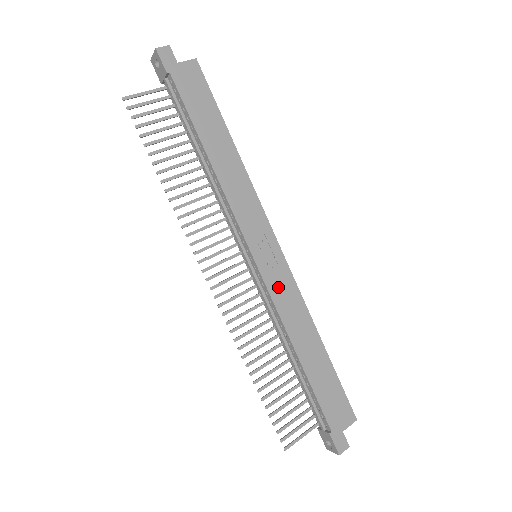
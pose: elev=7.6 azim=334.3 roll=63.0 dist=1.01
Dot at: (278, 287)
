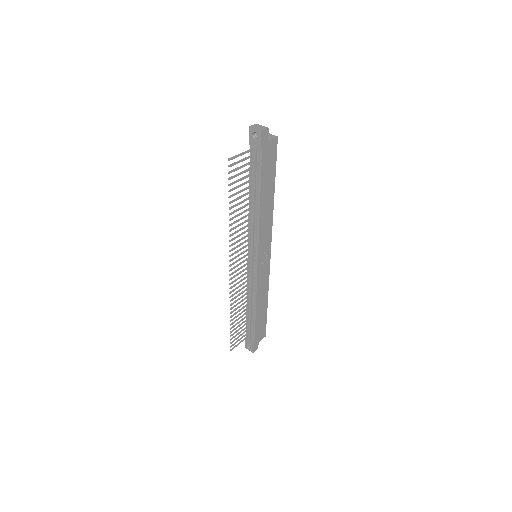
Dot at: (262, 276)
